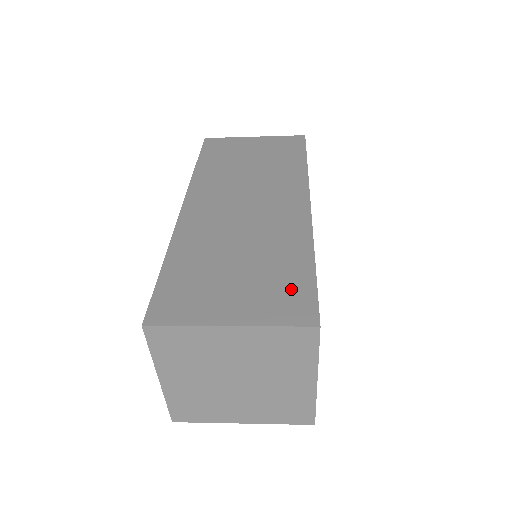
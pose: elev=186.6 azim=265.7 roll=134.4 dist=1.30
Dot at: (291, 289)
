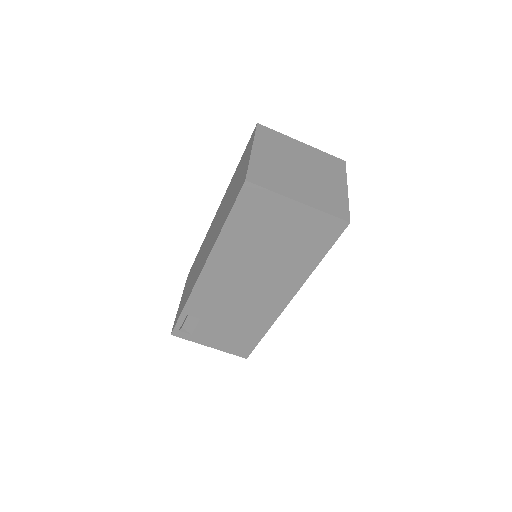
Dot at: occluded
